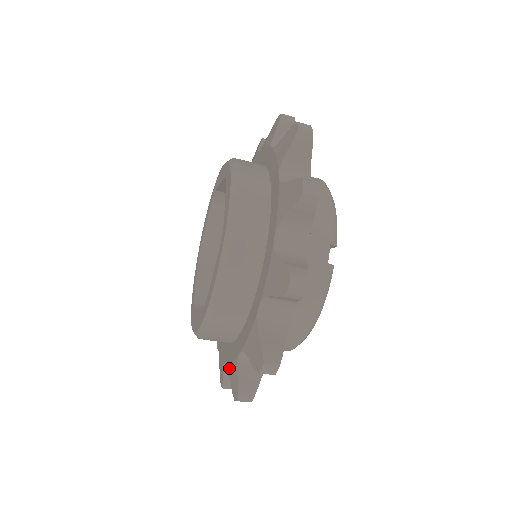
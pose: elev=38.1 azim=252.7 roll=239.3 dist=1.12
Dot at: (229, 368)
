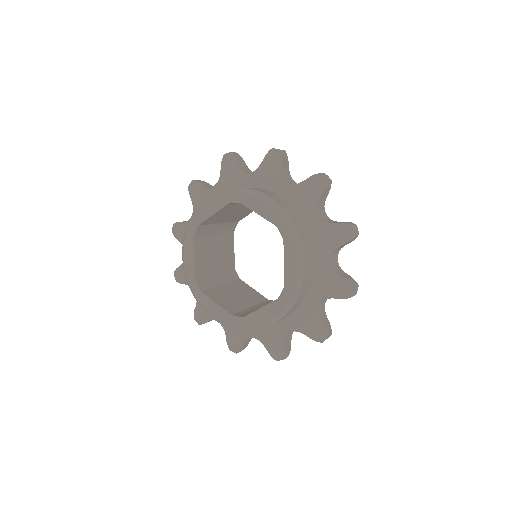
Dot at: (228, 332)
